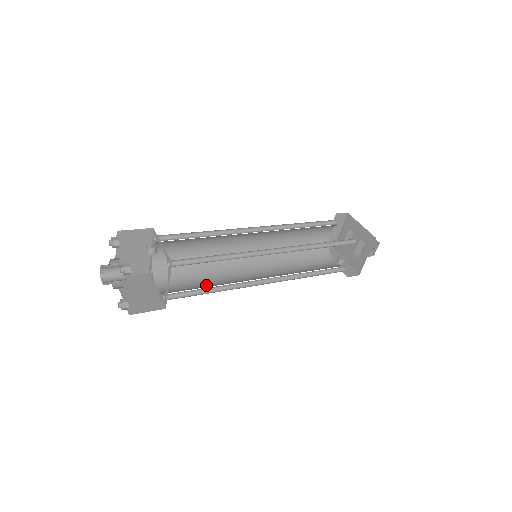
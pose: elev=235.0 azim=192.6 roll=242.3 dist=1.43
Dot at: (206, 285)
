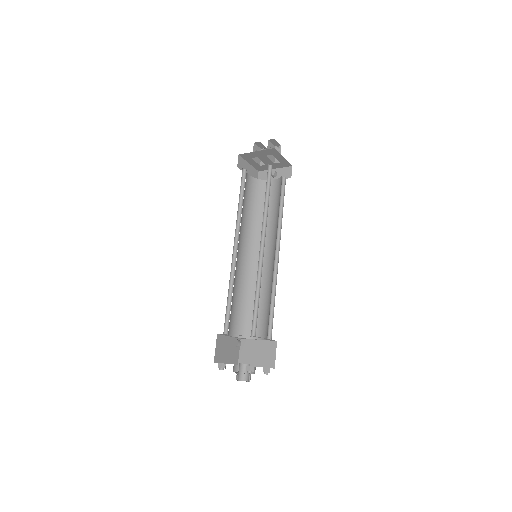
Dot at: (266, 303)
